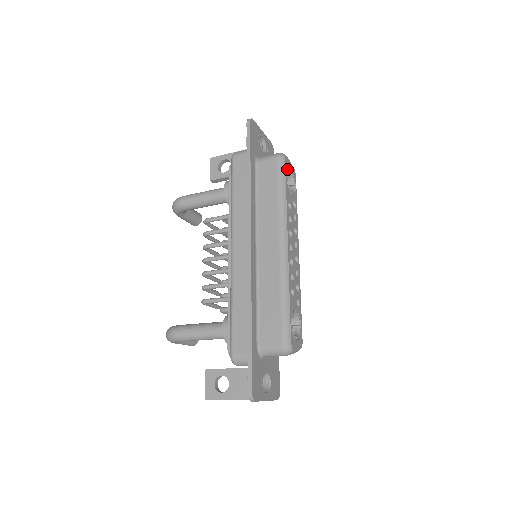
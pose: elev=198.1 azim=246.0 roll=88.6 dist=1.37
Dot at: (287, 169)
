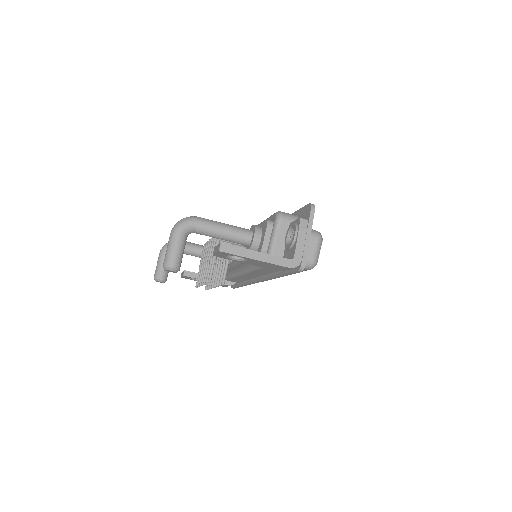
Dot at: occluded
